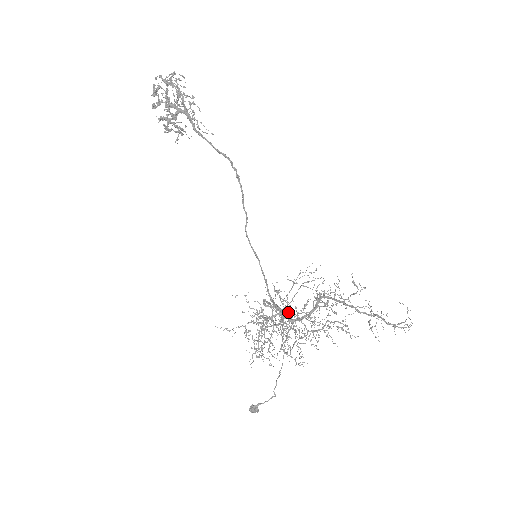
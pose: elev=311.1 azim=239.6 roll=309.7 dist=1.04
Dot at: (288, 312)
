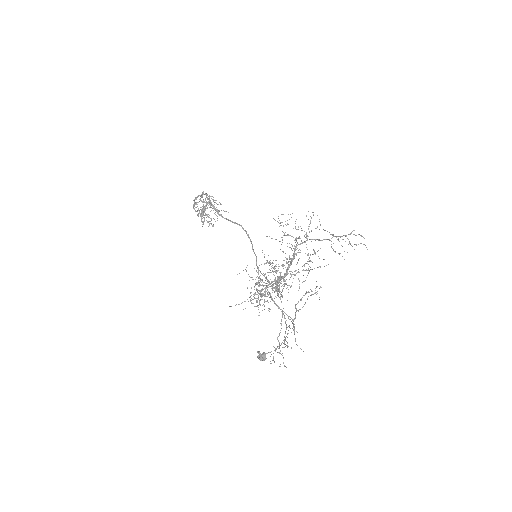
Dot at: (275, 265)
